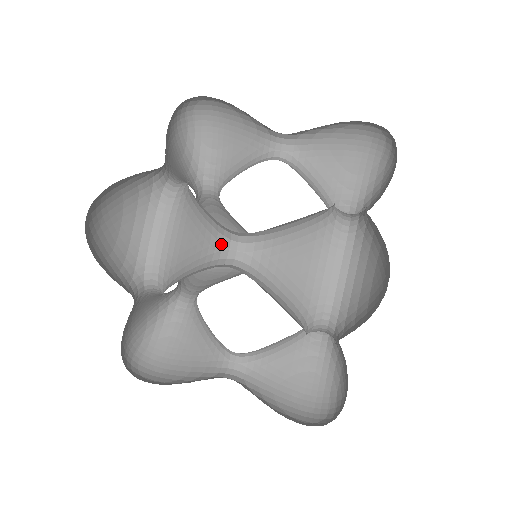
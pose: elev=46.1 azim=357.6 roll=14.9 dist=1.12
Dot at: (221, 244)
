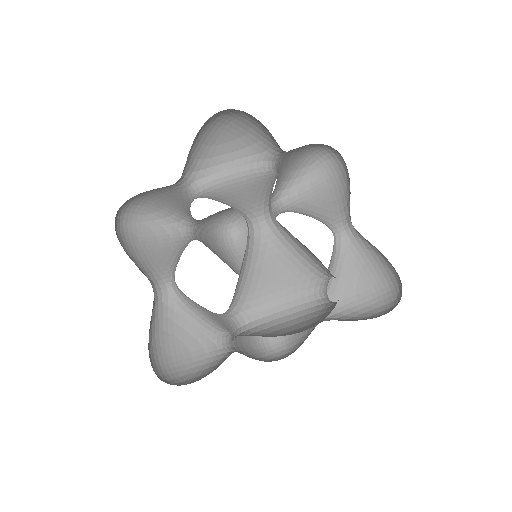
Dot at: (314, 282)
